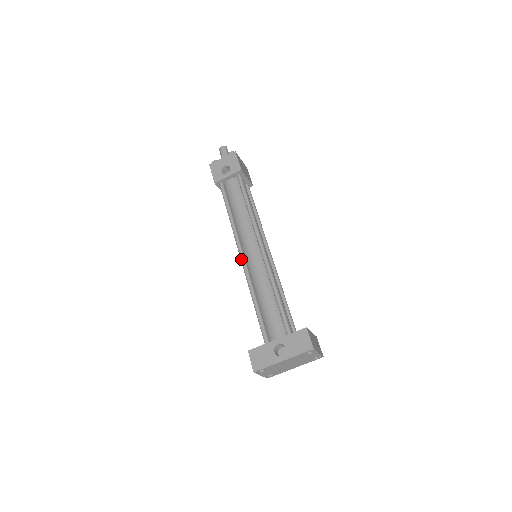
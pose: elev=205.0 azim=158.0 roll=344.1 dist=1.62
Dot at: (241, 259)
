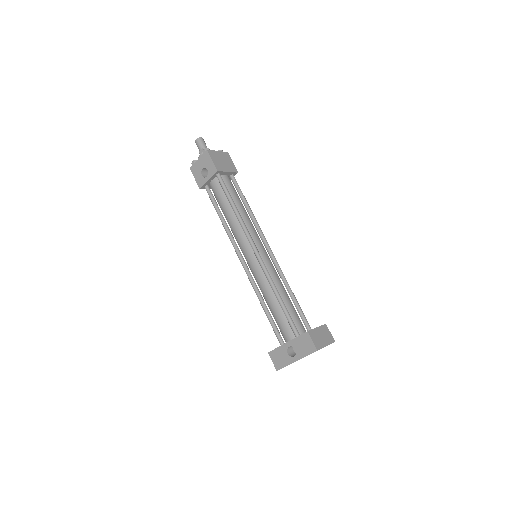
Dot at: occluded
